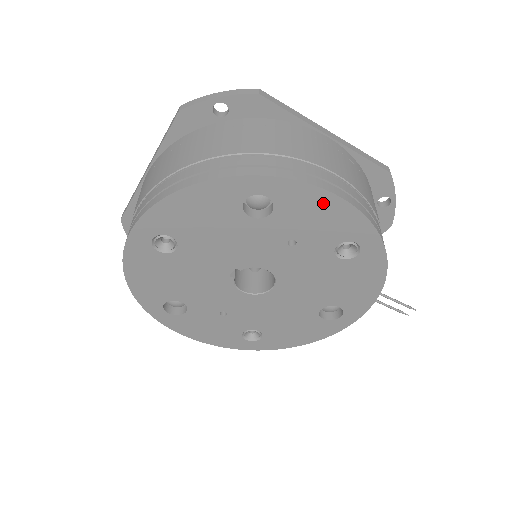
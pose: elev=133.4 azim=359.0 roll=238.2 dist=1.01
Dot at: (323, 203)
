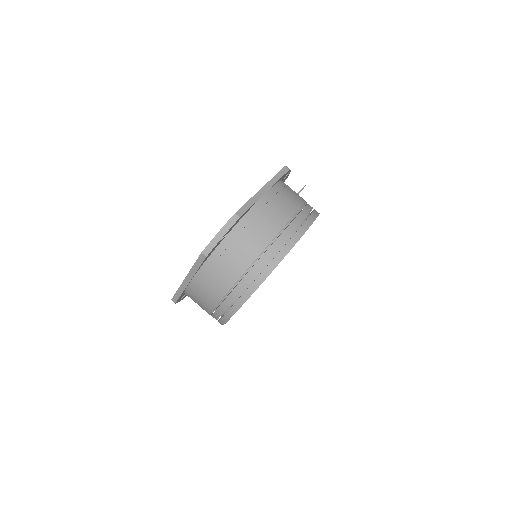
Dot at: occluded
